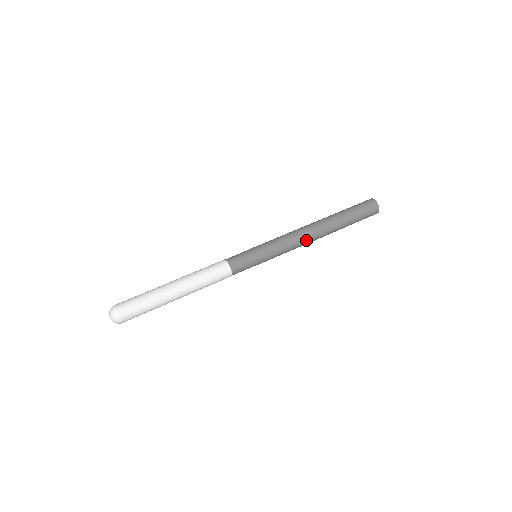
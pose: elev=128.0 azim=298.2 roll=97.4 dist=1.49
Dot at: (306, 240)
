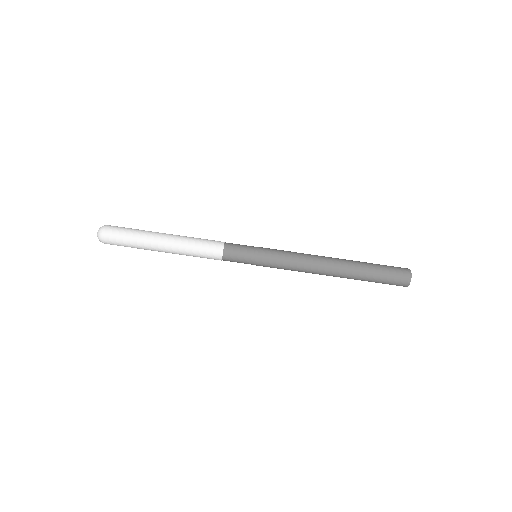
Dot at: occluded
